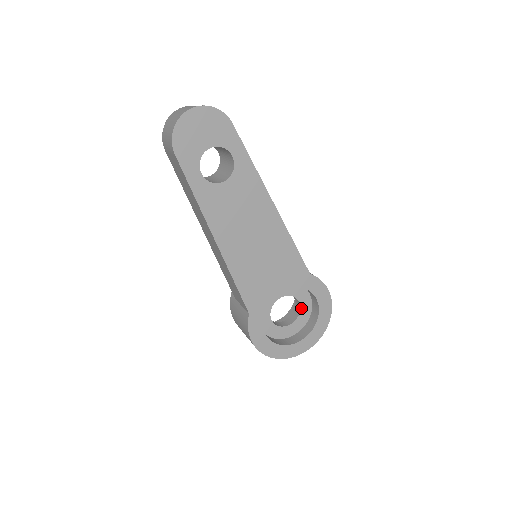
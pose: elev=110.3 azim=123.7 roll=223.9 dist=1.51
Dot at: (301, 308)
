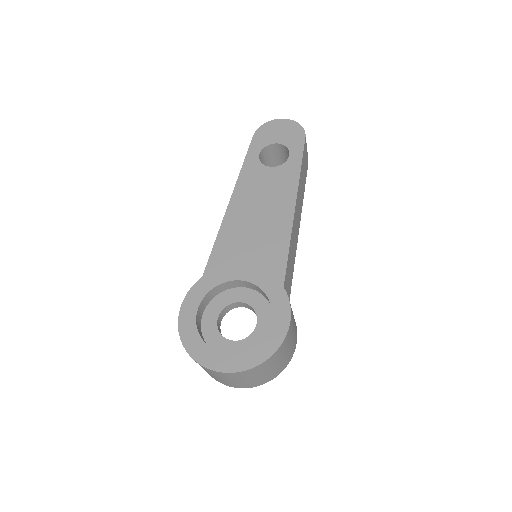
Dot at: (254, 333)
